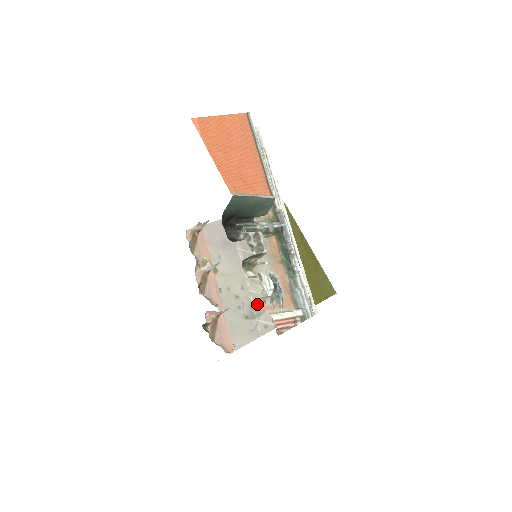
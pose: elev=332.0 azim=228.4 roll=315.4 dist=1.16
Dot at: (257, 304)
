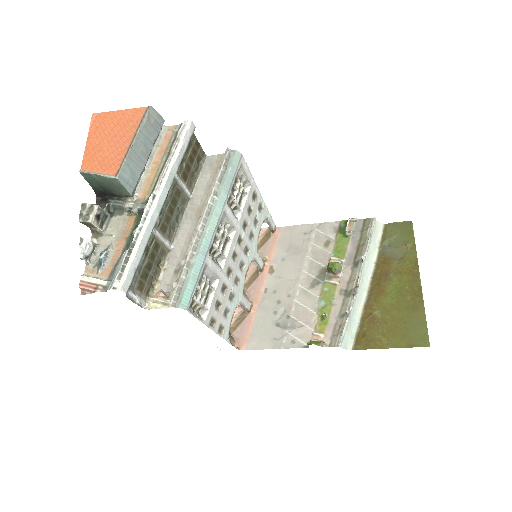
Dot at: (297, 316)
